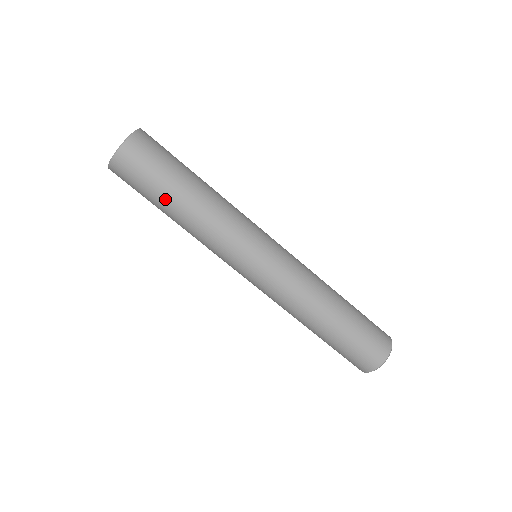
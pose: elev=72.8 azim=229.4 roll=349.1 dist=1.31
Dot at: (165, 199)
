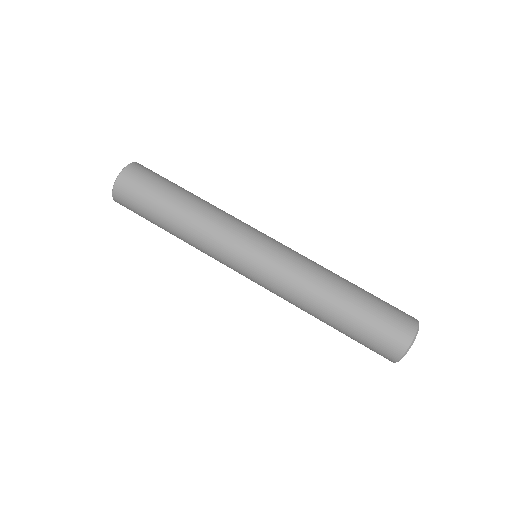
Dot at: (167, 200)
